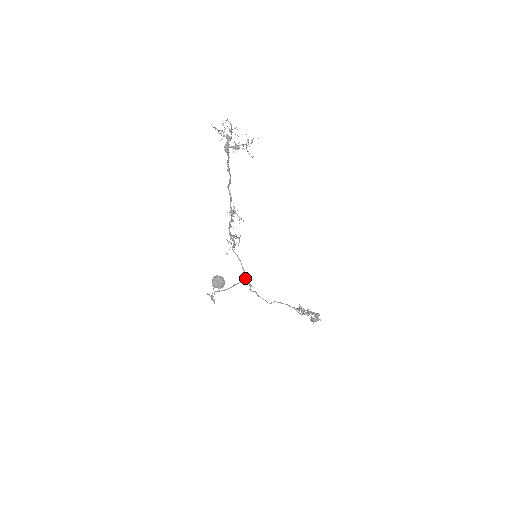
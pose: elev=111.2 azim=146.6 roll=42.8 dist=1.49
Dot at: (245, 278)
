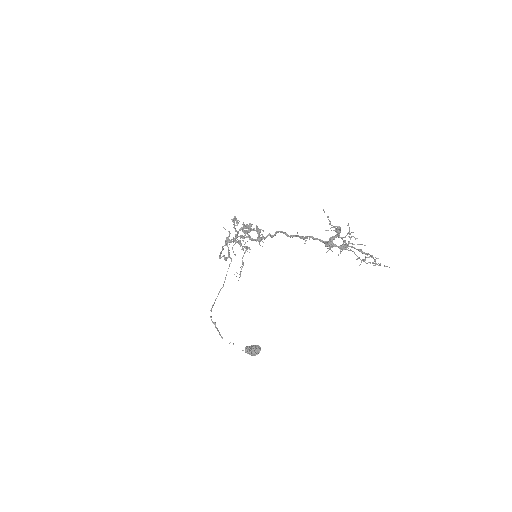
Dot at: (229, 265)
